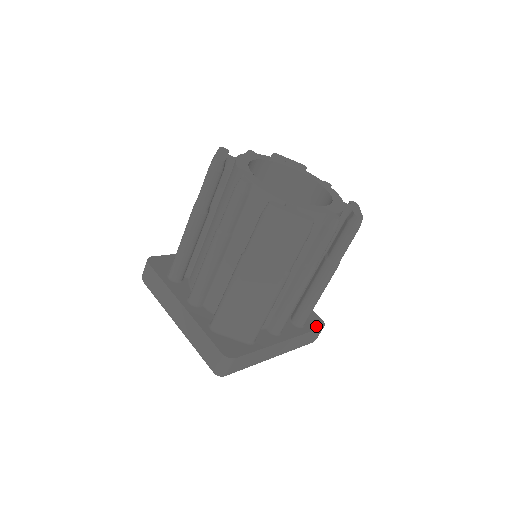
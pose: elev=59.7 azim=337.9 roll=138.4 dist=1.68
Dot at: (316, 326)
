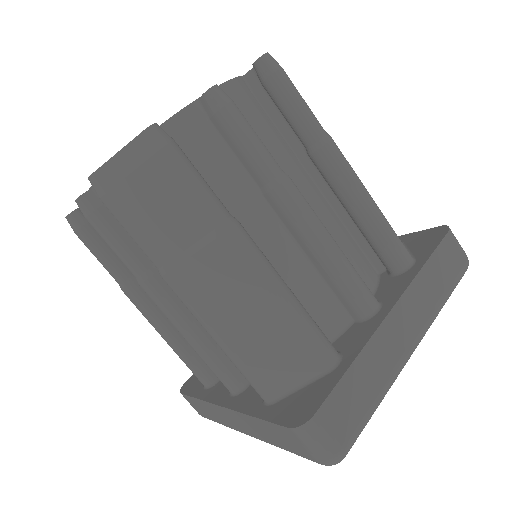
Dot at: (435, 242)
